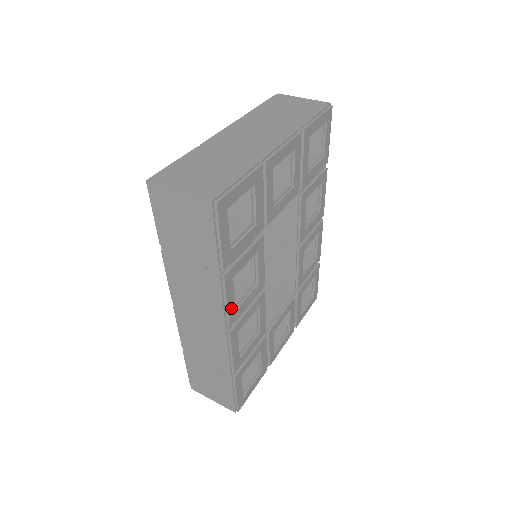
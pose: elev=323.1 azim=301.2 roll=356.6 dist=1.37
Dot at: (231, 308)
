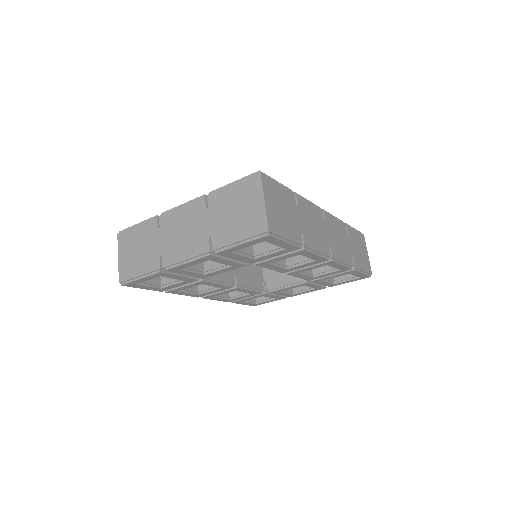
Dot at: (191, 295)
